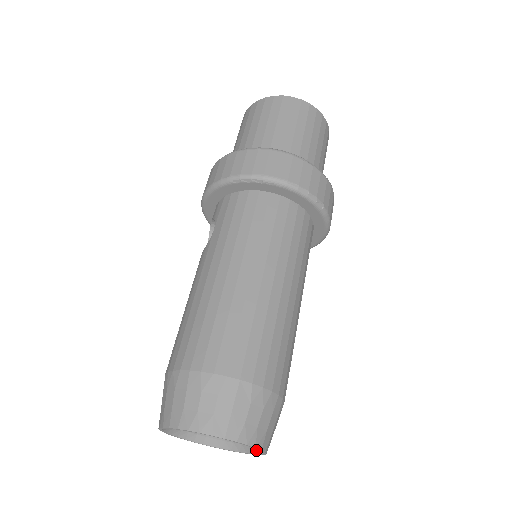
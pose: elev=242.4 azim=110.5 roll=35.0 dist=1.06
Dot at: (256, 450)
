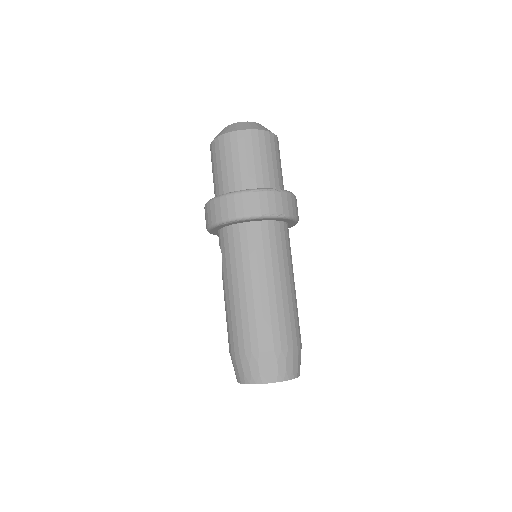
Dot at: occluded
